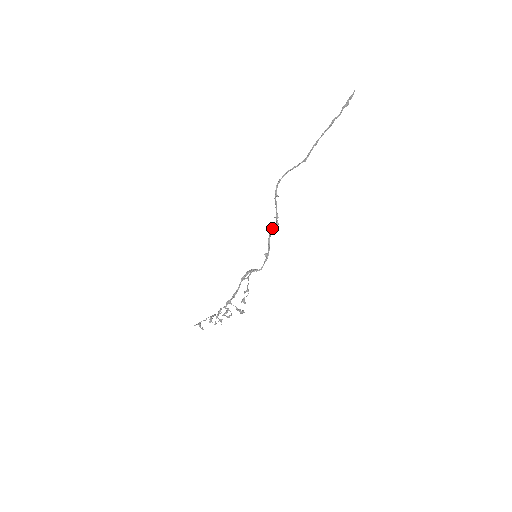
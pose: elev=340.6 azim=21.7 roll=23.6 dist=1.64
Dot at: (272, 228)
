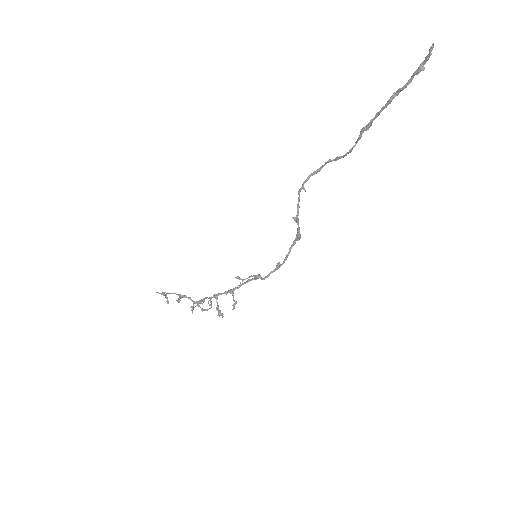
Dot at: (296, 234)
